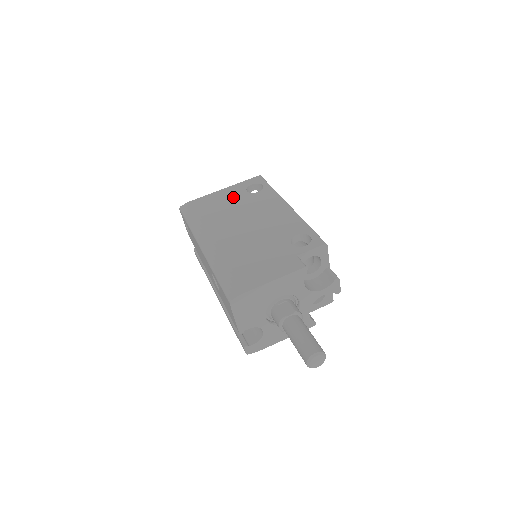
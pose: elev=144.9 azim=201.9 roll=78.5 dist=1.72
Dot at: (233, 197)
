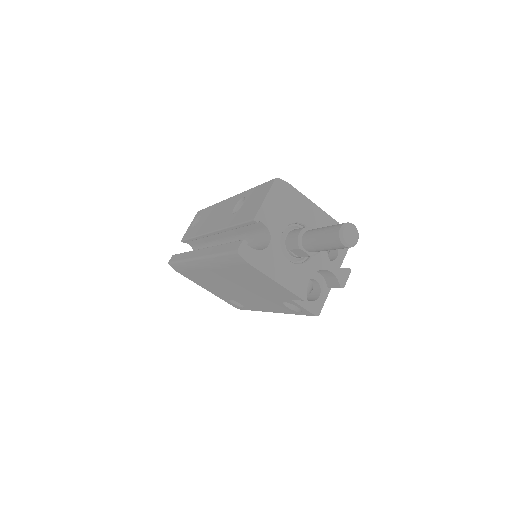
Dot at: occluded
